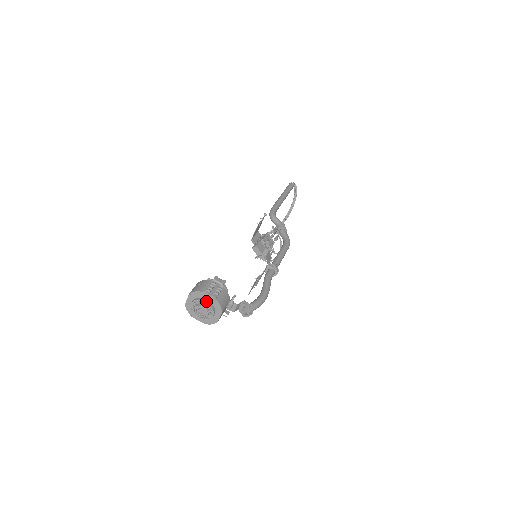
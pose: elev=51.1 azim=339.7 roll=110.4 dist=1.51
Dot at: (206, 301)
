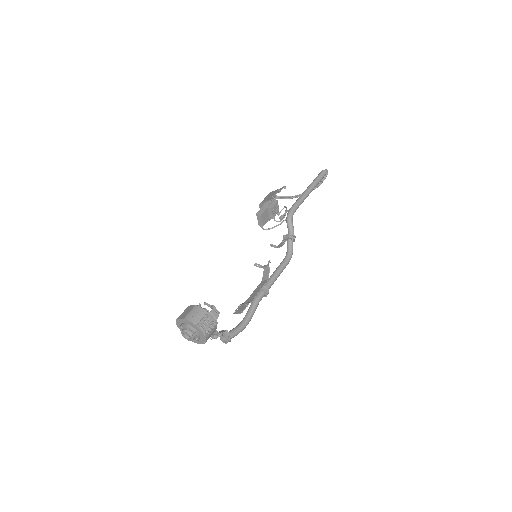
Dot at: (196, 333)
